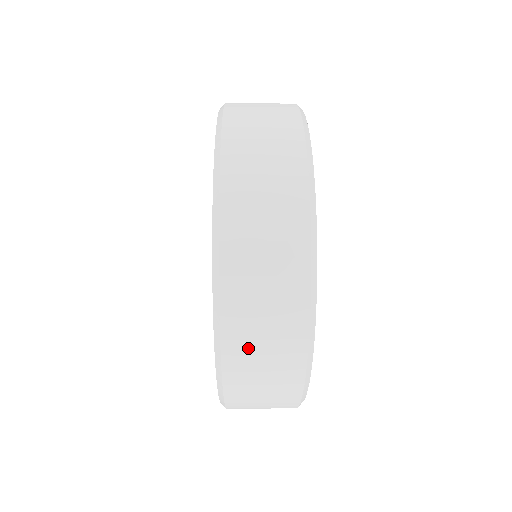
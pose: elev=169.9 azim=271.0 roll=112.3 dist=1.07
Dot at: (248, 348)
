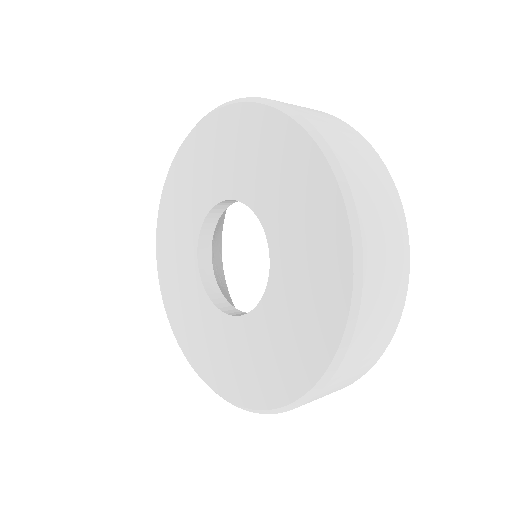
Dot at: (378, 245)
